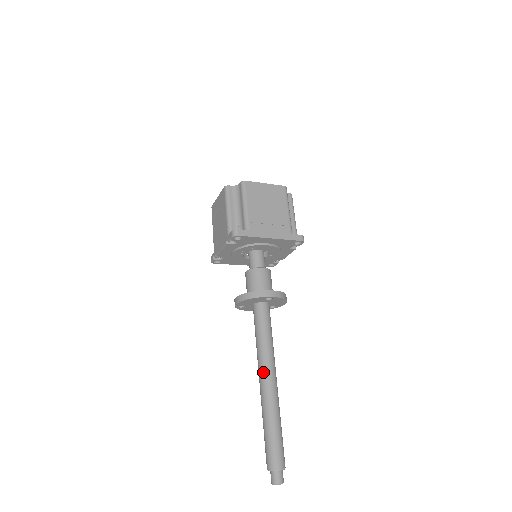
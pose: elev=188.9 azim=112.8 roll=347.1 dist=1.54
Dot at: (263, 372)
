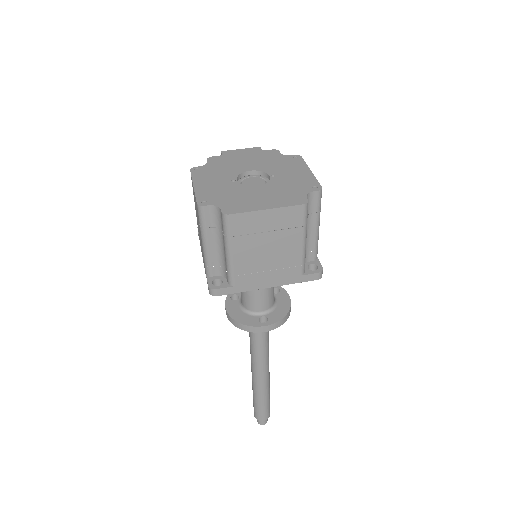
Dot at: (254, 367)
